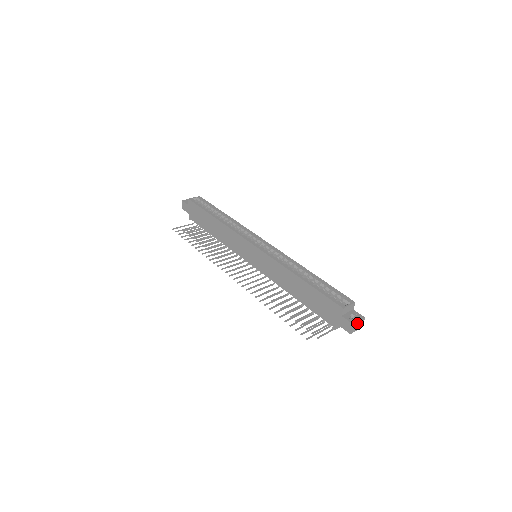
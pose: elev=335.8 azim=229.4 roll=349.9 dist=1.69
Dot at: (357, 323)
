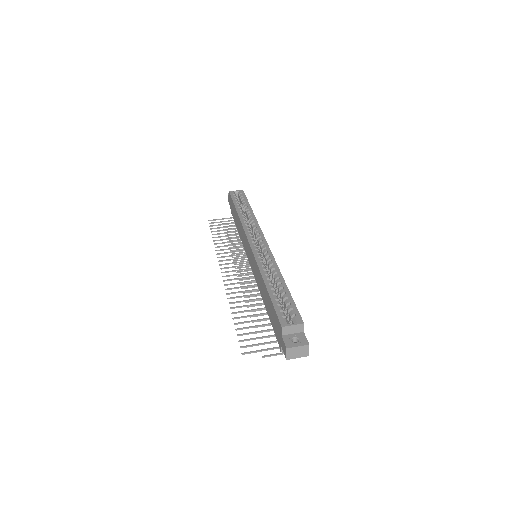
Dot at: (295, 348)
